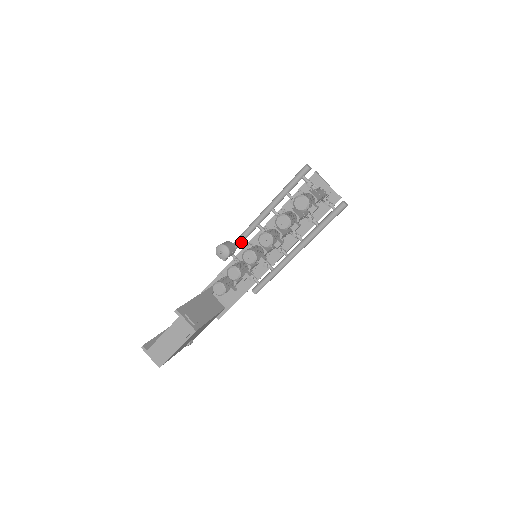
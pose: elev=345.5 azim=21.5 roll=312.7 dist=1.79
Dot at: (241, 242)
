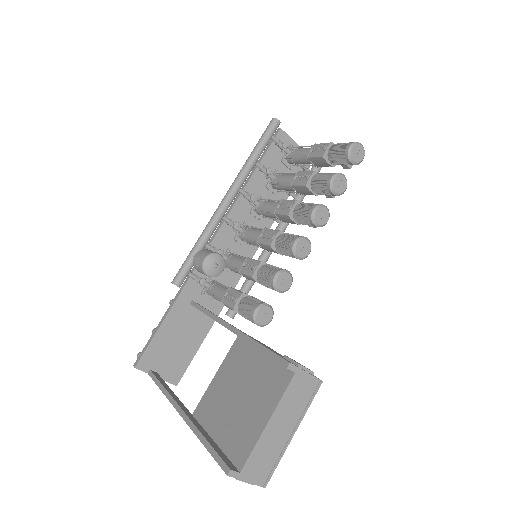
Dot at: occluded
